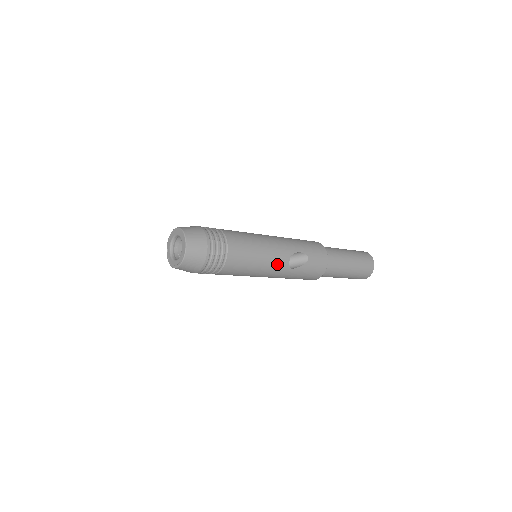
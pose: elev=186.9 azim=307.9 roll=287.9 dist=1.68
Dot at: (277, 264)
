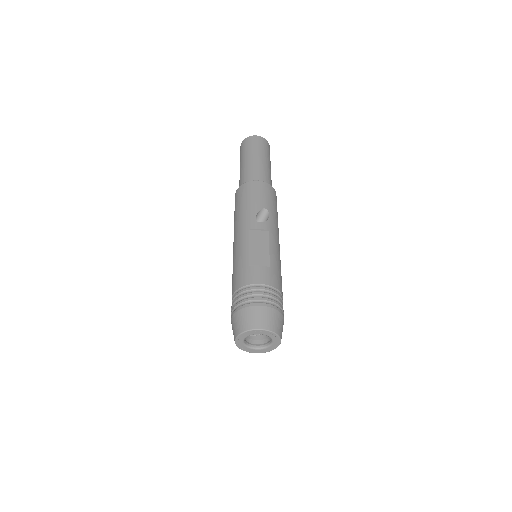
Dot at: occluded
